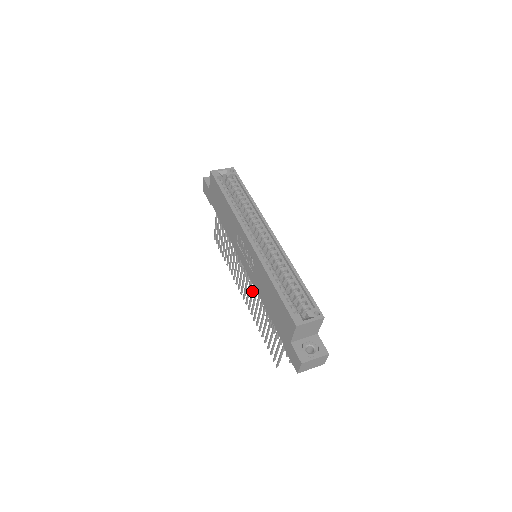
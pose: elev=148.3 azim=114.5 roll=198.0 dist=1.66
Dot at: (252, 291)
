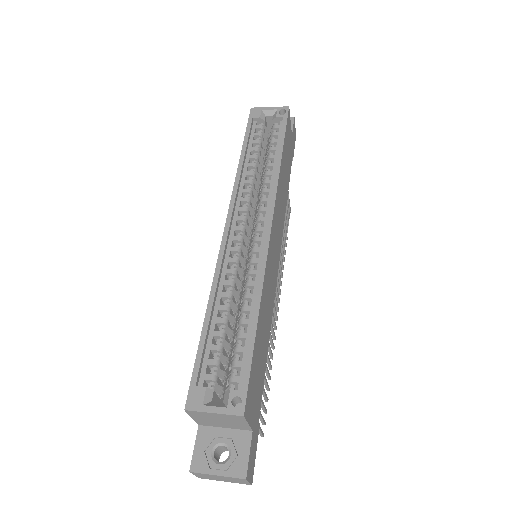
Dot at: occluded
